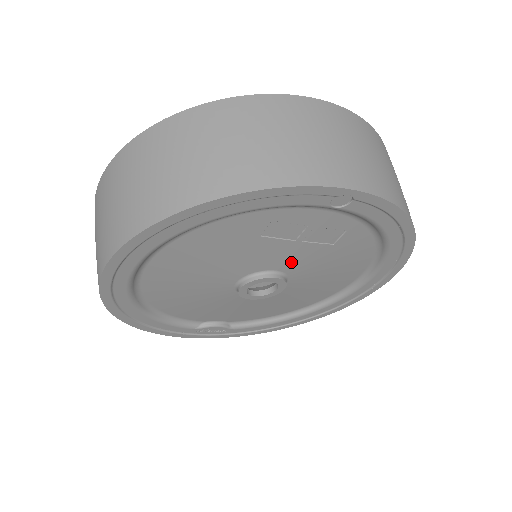
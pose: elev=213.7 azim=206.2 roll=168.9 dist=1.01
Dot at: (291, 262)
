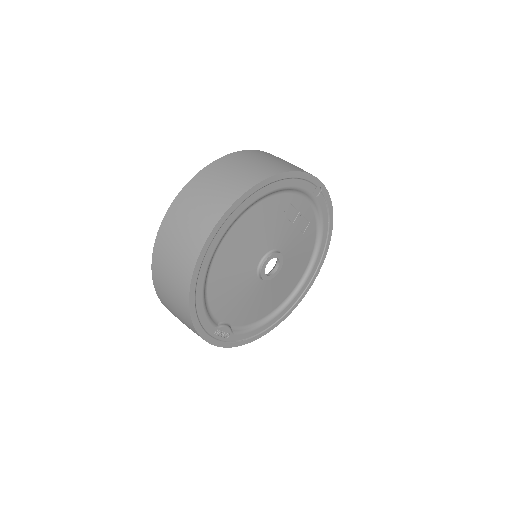
Dot at: (286, 244)
